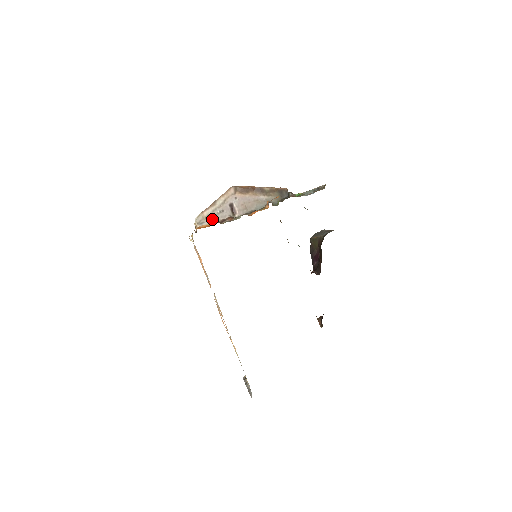
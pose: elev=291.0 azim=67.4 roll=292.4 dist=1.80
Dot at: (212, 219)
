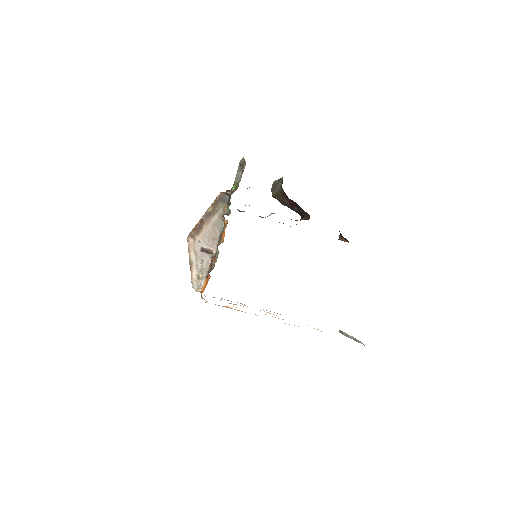
Dot at: (203, 274)
